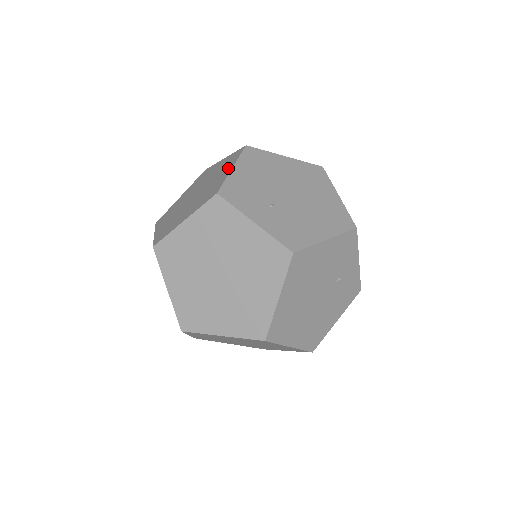
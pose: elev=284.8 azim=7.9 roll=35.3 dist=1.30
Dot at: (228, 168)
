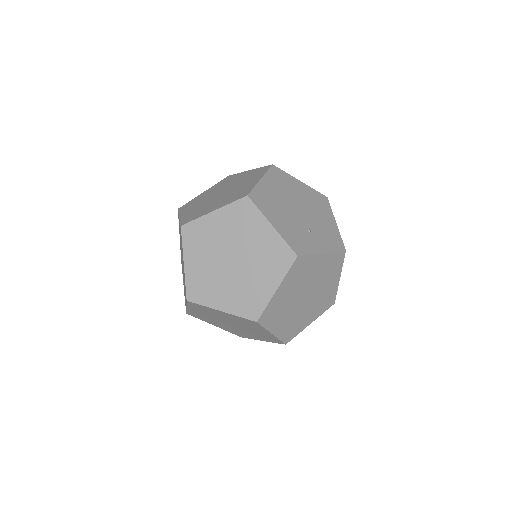
Dot at: (262, 226)
